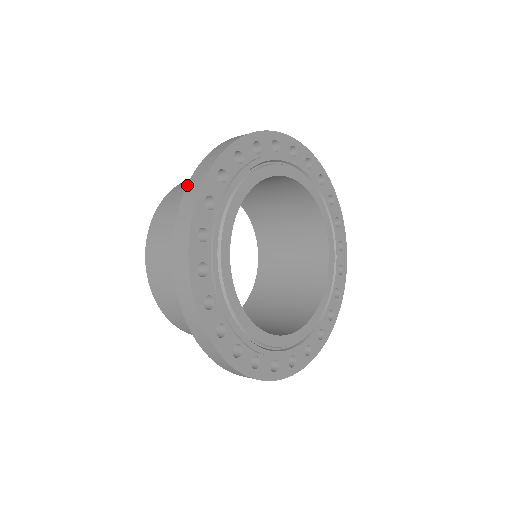
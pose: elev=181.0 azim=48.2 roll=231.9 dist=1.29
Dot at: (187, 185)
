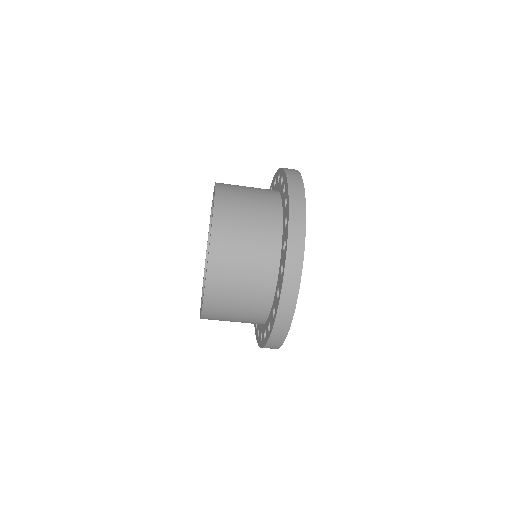
Dot at: (289, 208)
